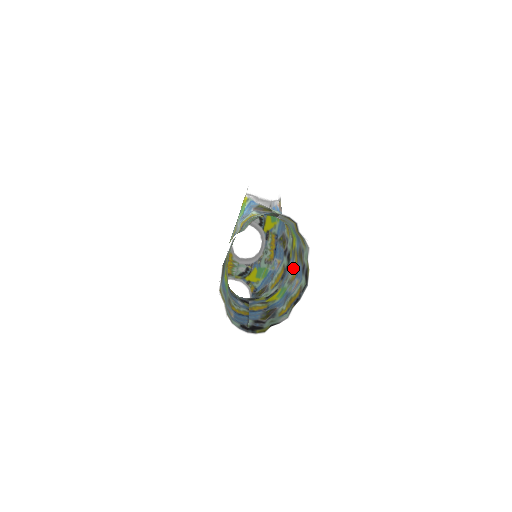
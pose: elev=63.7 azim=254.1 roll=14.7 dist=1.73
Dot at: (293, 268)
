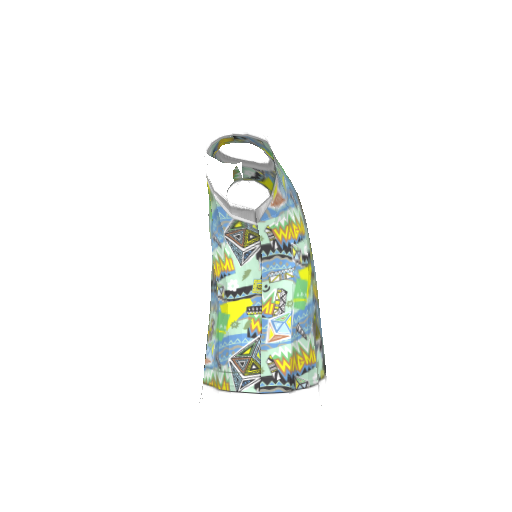
Dot at: occluded
